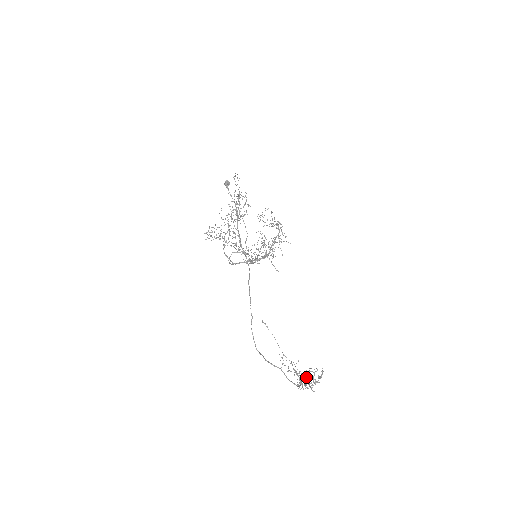
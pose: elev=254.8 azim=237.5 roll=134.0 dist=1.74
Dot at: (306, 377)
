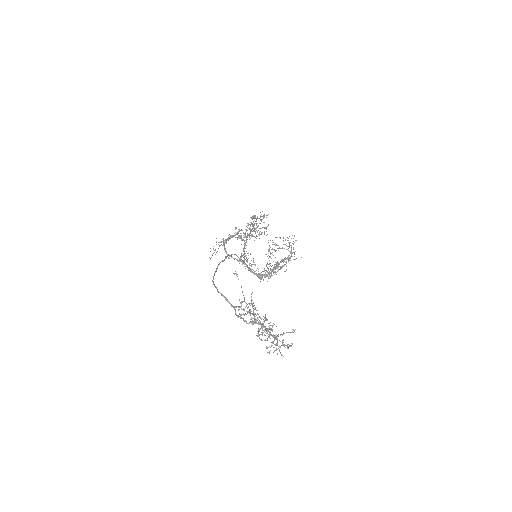
Dot at: (264, 320)
